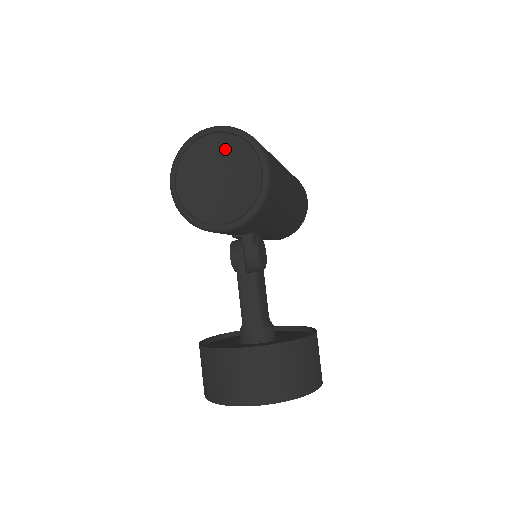
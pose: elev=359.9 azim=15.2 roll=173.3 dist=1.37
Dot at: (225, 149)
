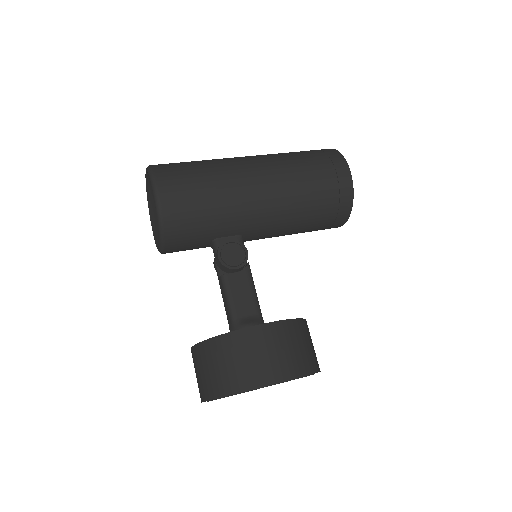
Dot at: occluded
